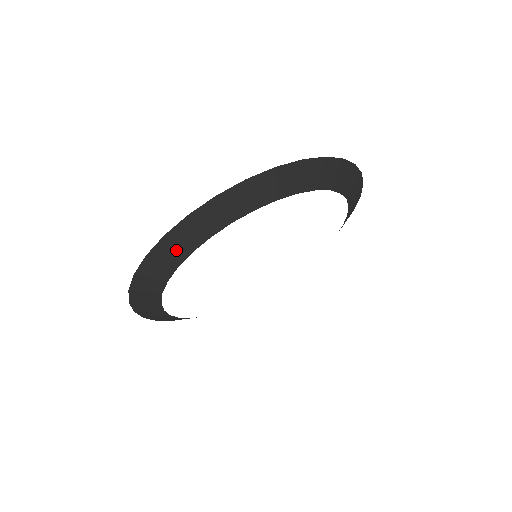
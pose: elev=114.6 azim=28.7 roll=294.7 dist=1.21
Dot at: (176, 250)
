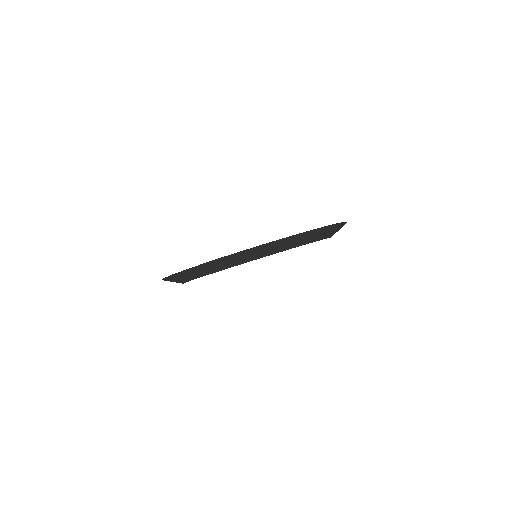
Dot at: (209, 269)
